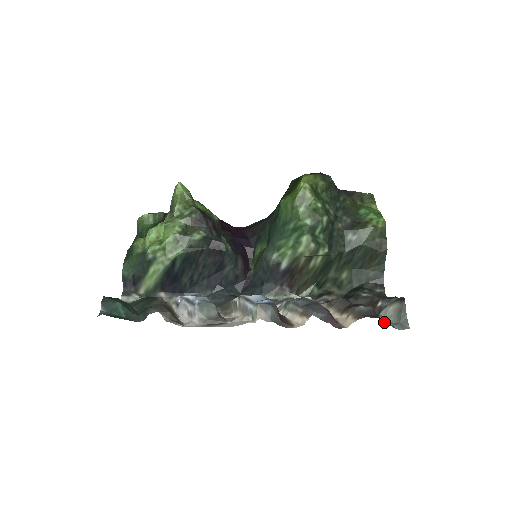
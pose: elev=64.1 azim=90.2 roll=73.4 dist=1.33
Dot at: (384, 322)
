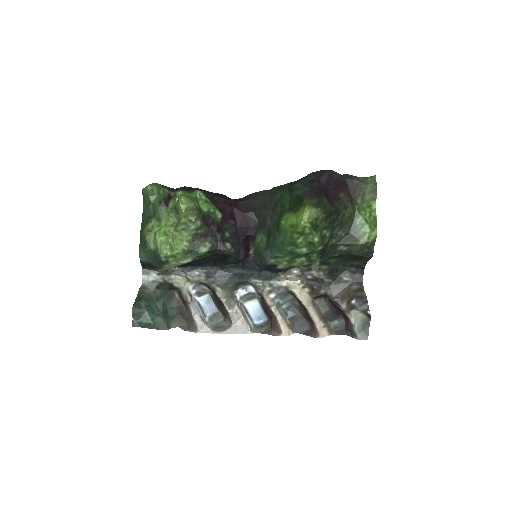
Dot at: (351, 331)
